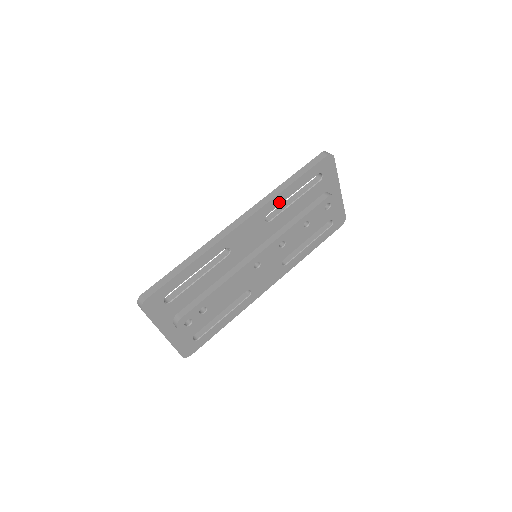
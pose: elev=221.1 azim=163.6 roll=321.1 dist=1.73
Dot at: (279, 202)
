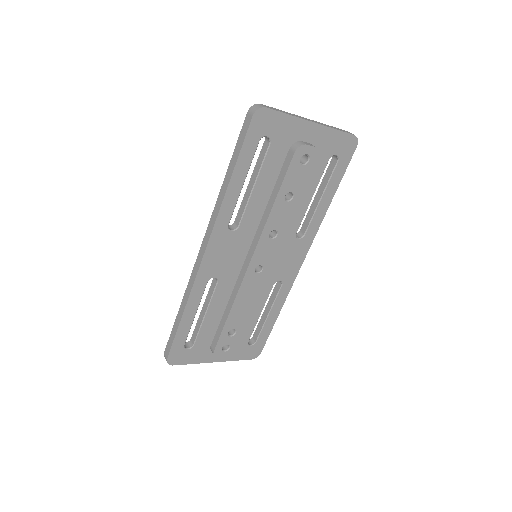
Dot at: (232, 206)
